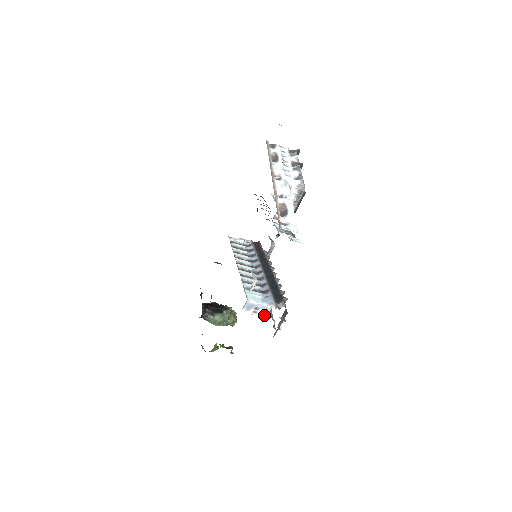
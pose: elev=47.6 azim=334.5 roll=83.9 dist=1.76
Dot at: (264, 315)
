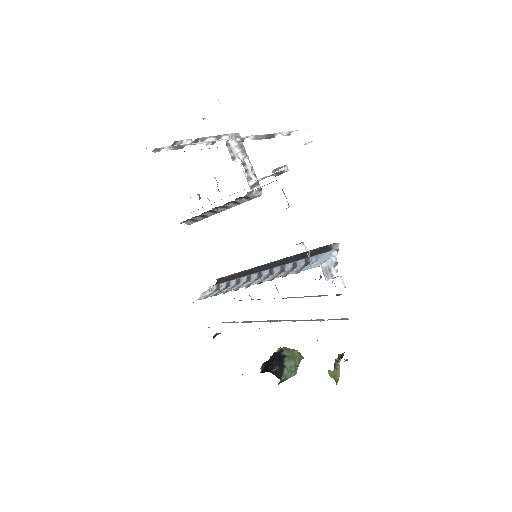
Dot at: occluded
